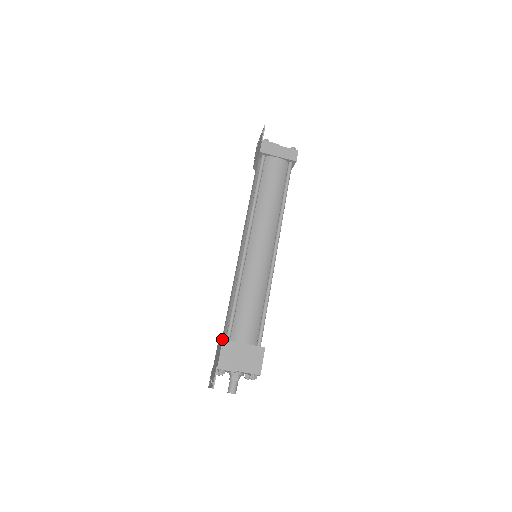
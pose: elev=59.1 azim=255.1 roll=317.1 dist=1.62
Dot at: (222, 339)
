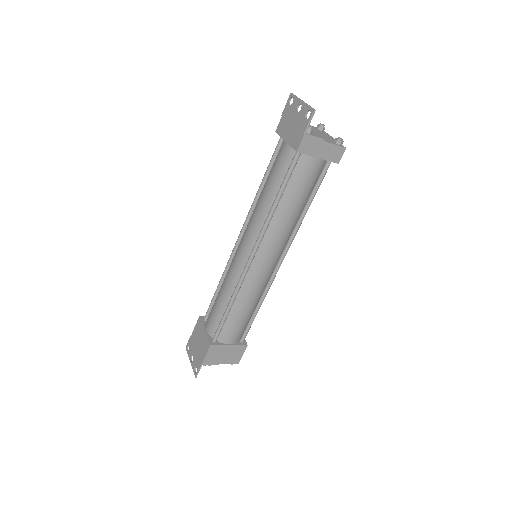
Dot at: (210, 344)
